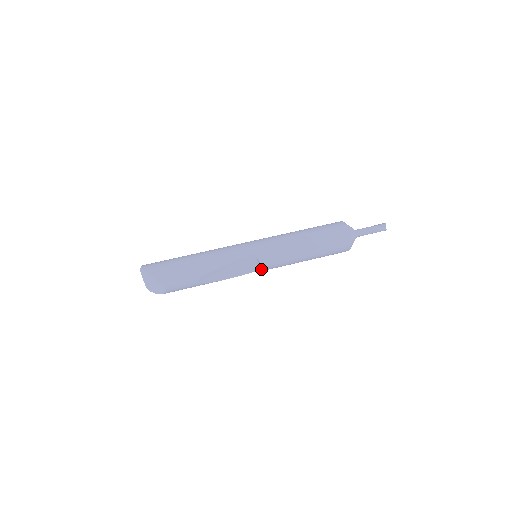
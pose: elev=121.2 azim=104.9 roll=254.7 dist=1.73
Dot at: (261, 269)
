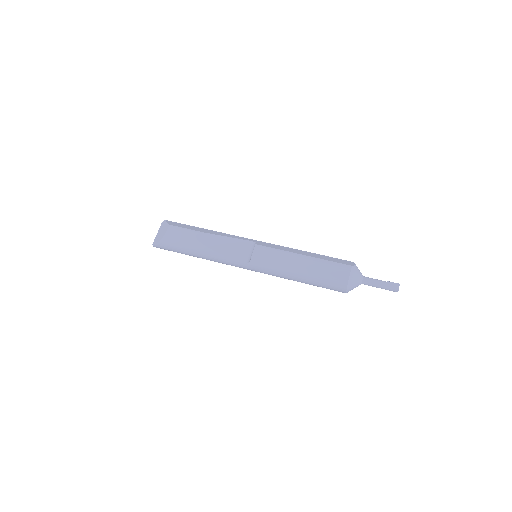
Dot at: (253, 253)
